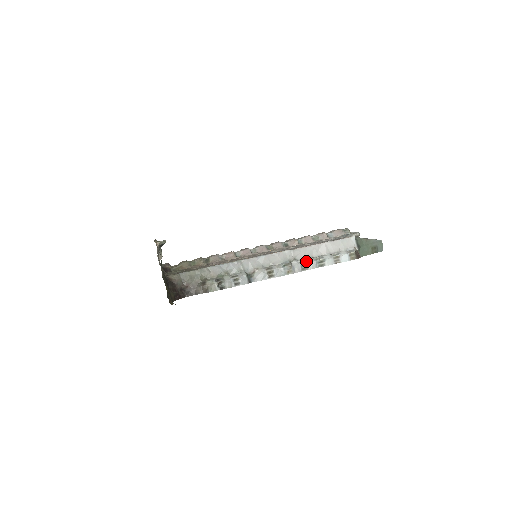
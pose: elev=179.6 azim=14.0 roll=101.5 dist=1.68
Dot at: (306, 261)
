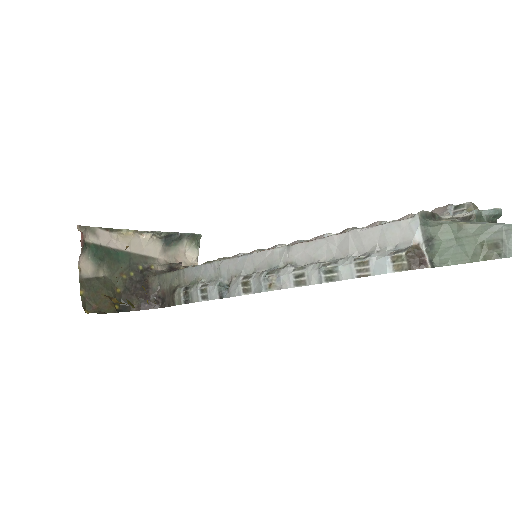
Dot at: (304, 268)
